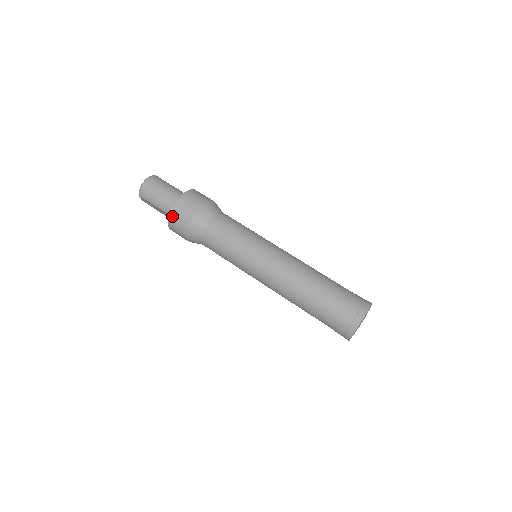
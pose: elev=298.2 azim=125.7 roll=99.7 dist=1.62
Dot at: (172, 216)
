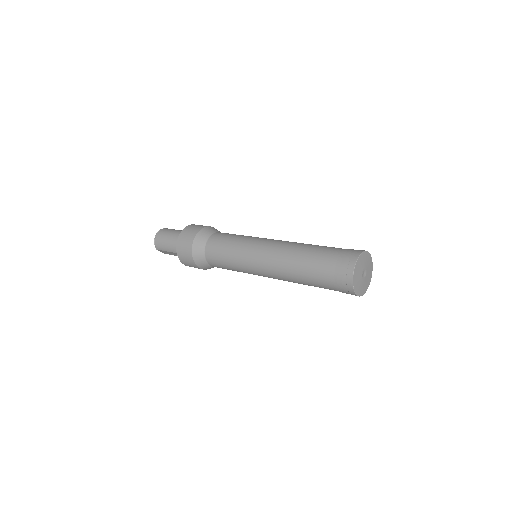
Dot at: (179, 253)
